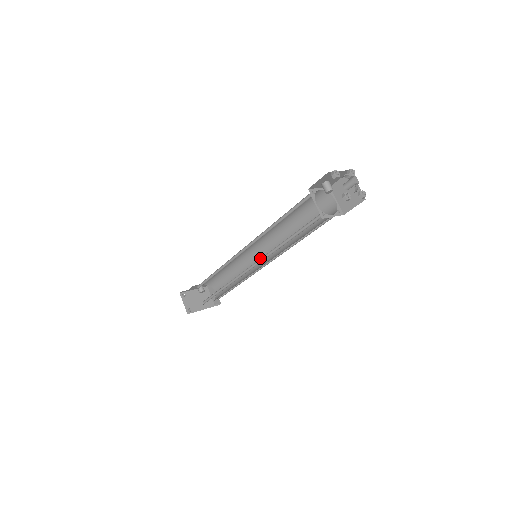
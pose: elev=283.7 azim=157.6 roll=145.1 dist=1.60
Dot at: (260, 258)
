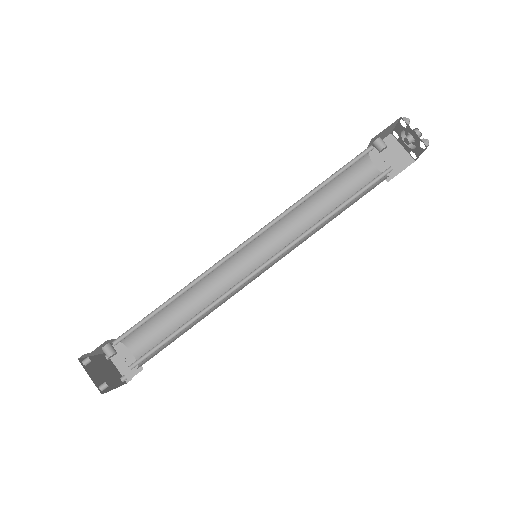
Dot at: (247, 266)
